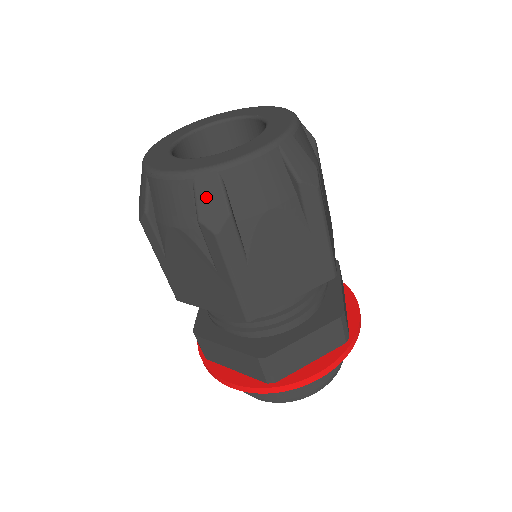
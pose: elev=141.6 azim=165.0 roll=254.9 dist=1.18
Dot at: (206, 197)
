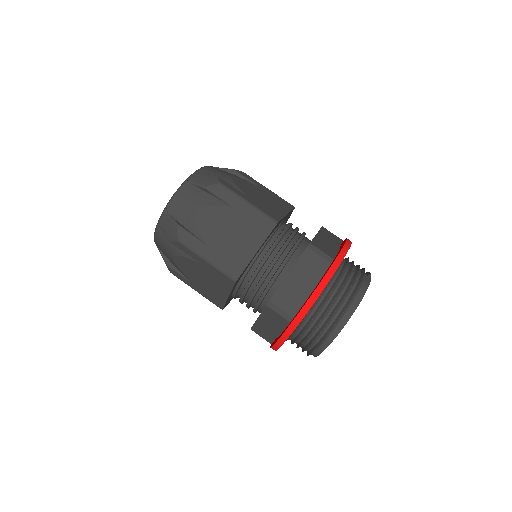
Dot at: (166, 227)
